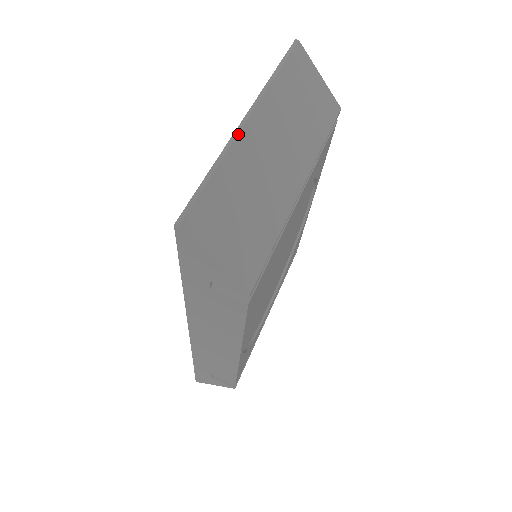
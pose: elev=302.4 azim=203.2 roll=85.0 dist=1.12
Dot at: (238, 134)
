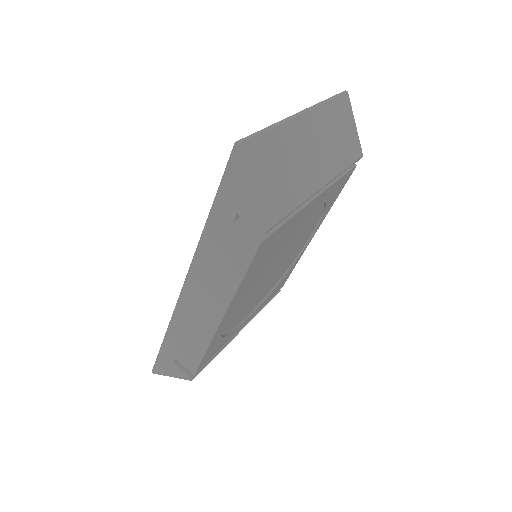
Dot at: (294, 118)
